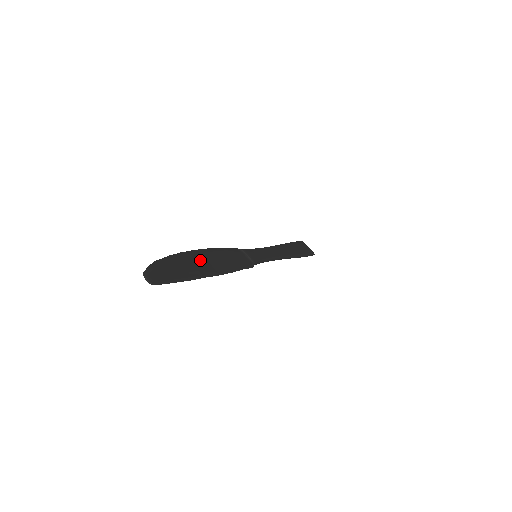
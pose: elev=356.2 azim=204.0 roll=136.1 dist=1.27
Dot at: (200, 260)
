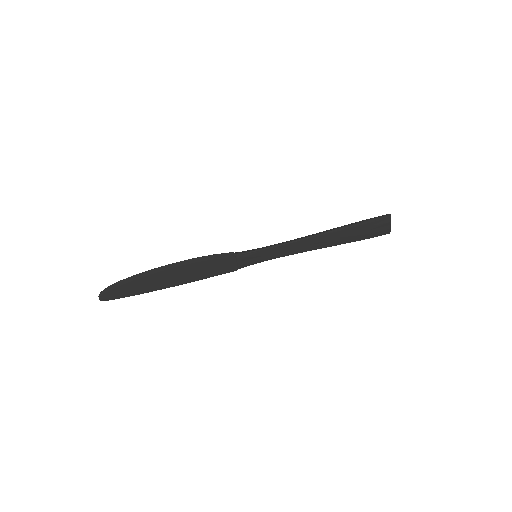
Dot at: (165, 276)
